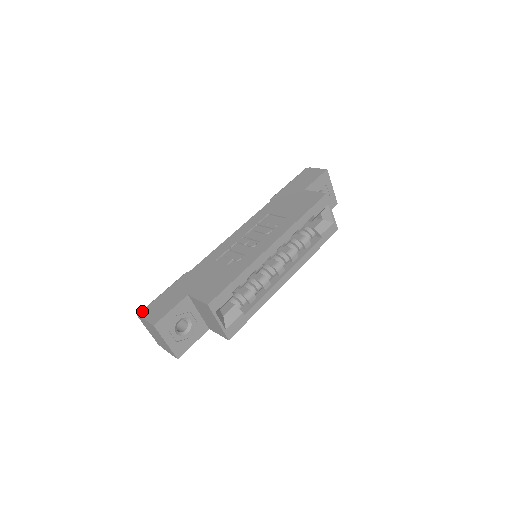
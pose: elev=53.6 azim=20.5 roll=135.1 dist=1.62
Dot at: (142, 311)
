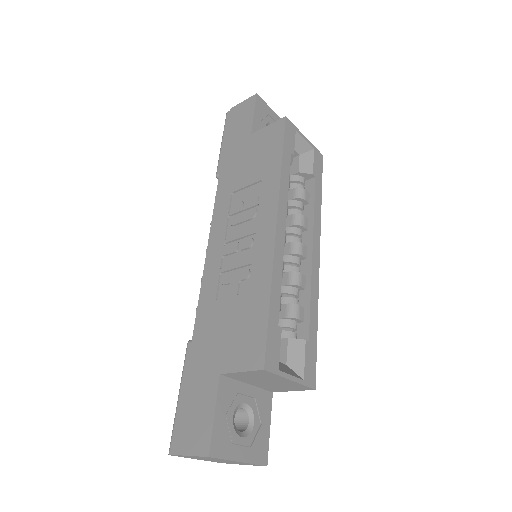
Dot at: (171, 444)
